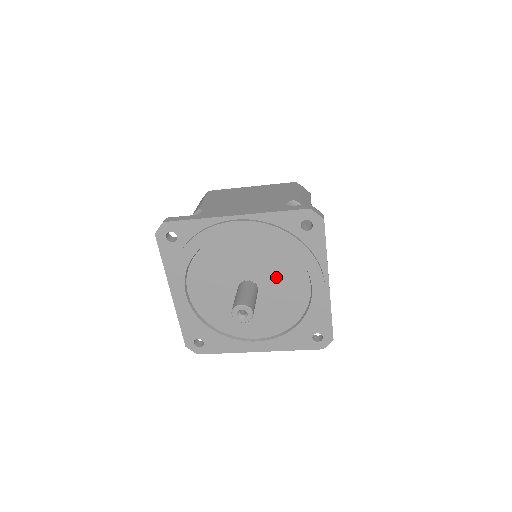
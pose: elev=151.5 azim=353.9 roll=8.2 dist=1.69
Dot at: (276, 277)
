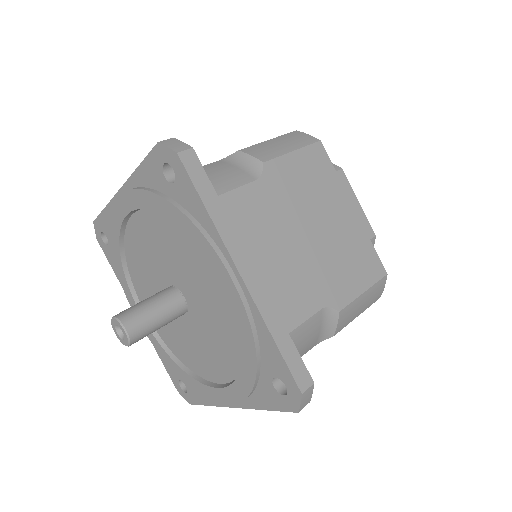
Dot at: (207, 338)
